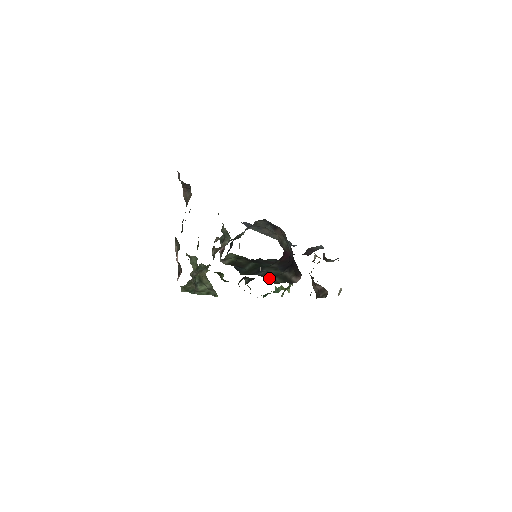
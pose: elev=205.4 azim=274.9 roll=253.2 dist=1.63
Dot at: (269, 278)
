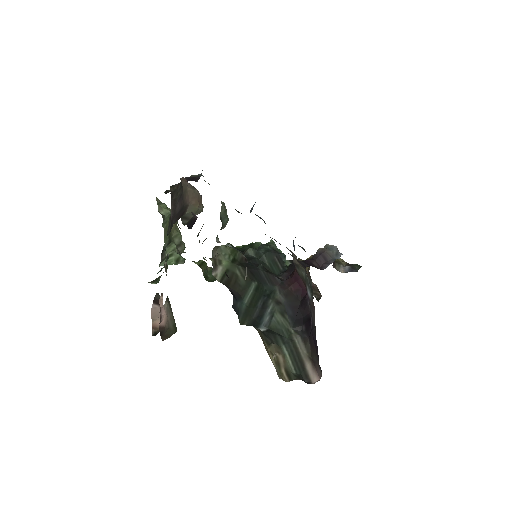
Dot at: (279, 356)
